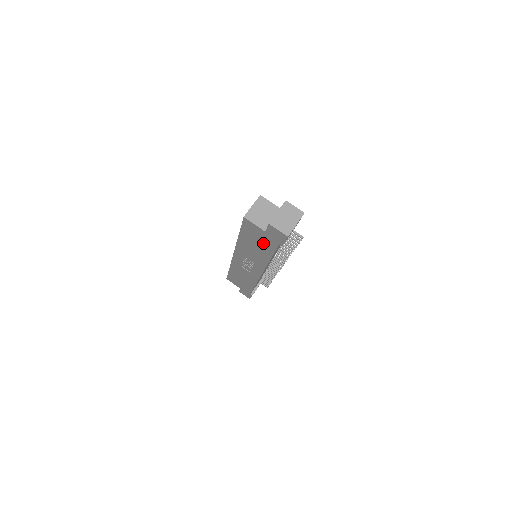
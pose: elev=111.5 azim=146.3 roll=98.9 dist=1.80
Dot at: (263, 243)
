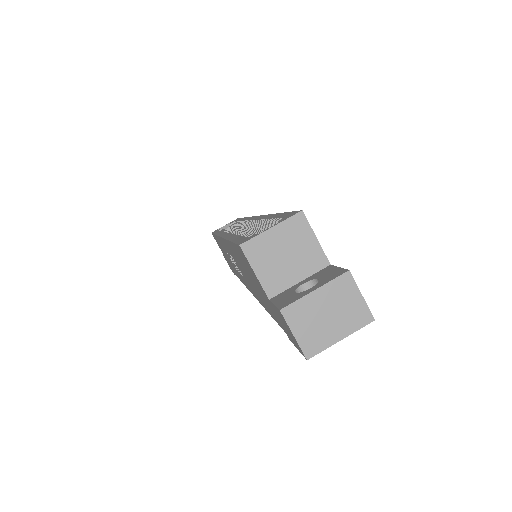
Dot at: (261, 294)
